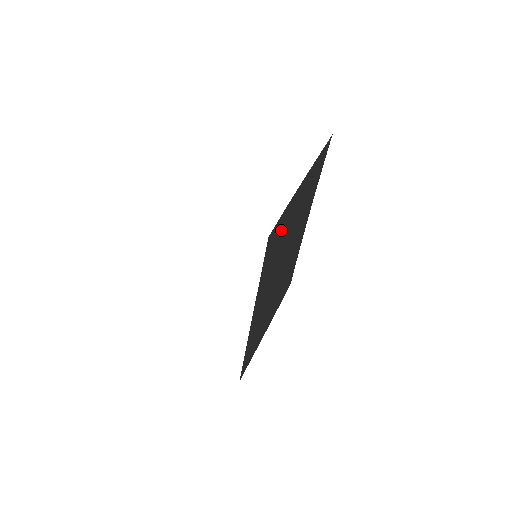
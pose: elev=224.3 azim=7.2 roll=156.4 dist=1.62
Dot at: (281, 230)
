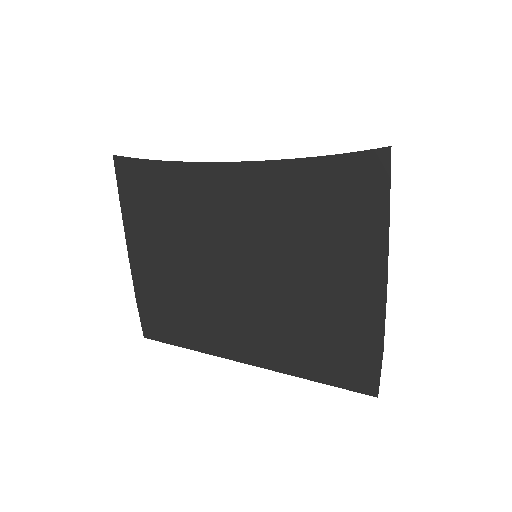
Dot at: occluded
